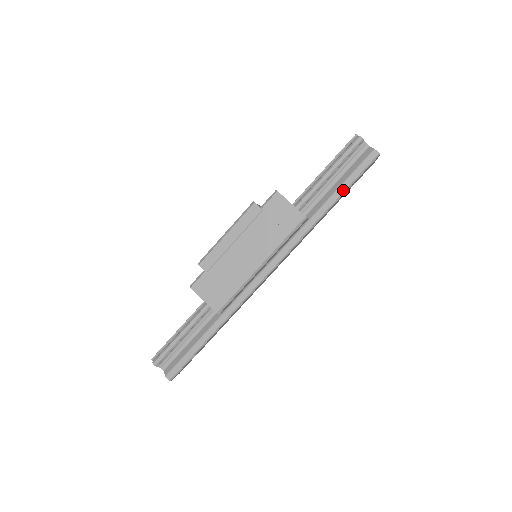
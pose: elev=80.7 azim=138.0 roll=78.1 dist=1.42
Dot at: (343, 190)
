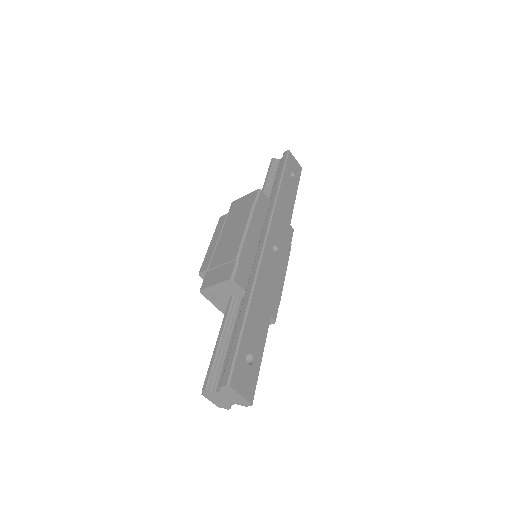
Dot at: (281, 174)
